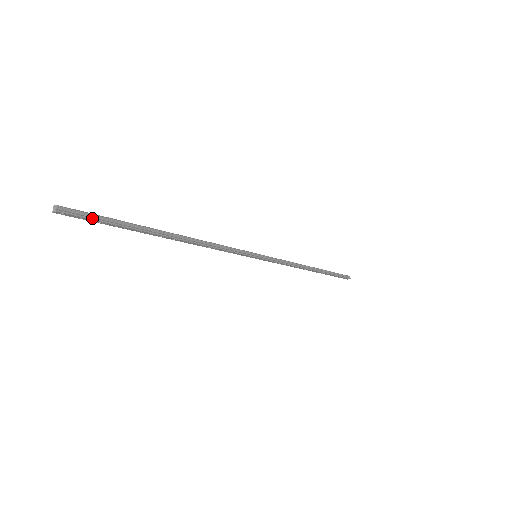
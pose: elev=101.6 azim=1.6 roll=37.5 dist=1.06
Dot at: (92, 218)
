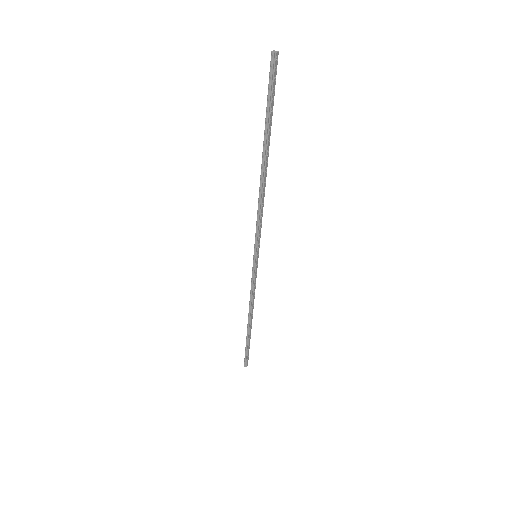
Dot at: (274, 84)
